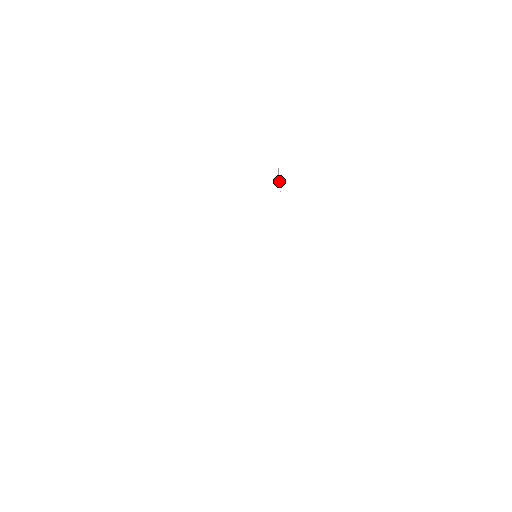
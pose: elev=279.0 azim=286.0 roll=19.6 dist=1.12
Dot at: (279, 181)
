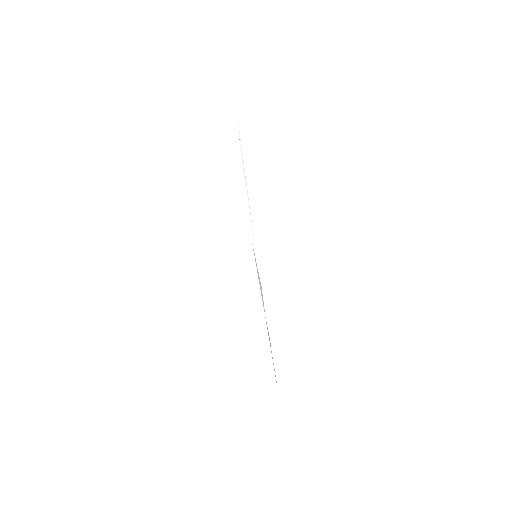
Dot at: (245, 181)
